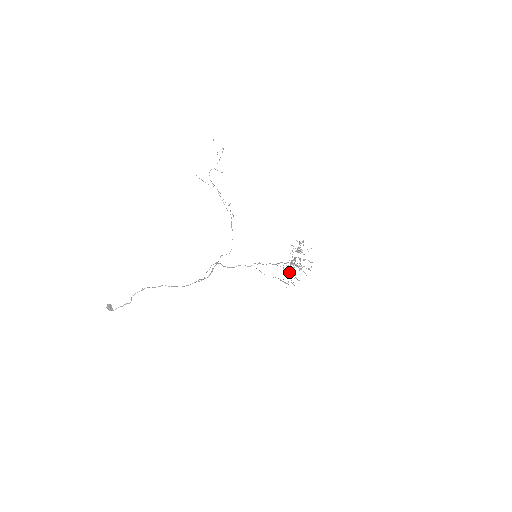
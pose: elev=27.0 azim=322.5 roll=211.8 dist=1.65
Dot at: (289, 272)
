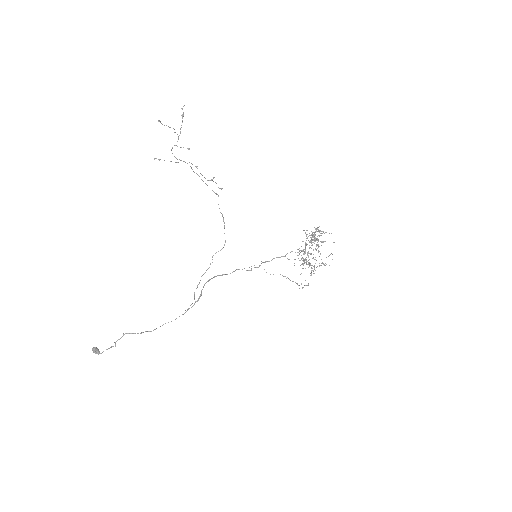
Dot at: (304, 259)
